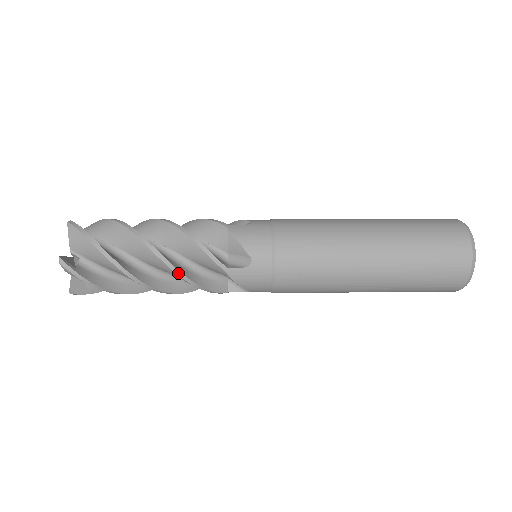
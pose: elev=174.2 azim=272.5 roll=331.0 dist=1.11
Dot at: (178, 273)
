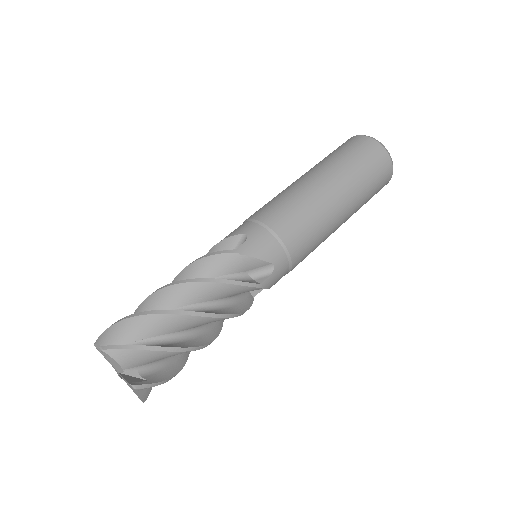
Dot at: (221, 325)
